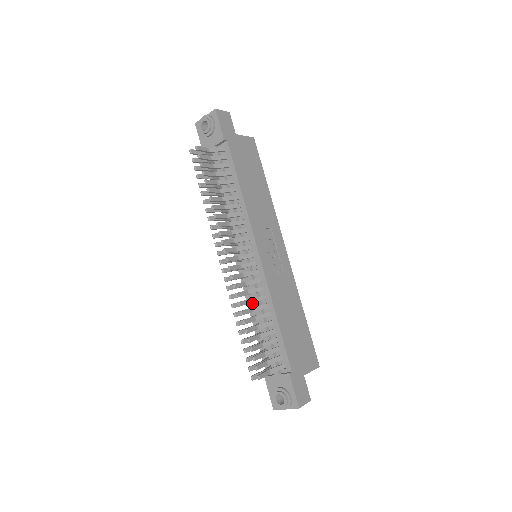
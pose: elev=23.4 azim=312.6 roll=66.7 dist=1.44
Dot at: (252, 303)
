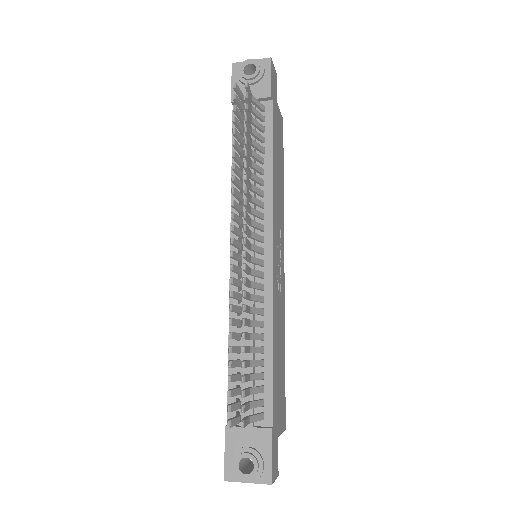
Dot at: (238, 315)
